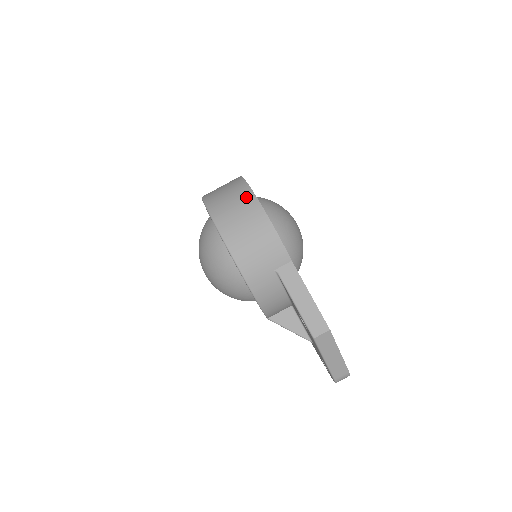
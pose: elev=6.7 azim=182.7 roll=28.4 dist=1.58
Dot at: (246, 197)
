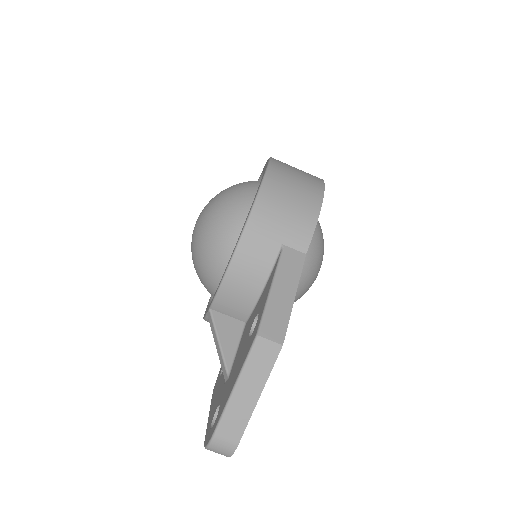
Dot at: (315, 178)
